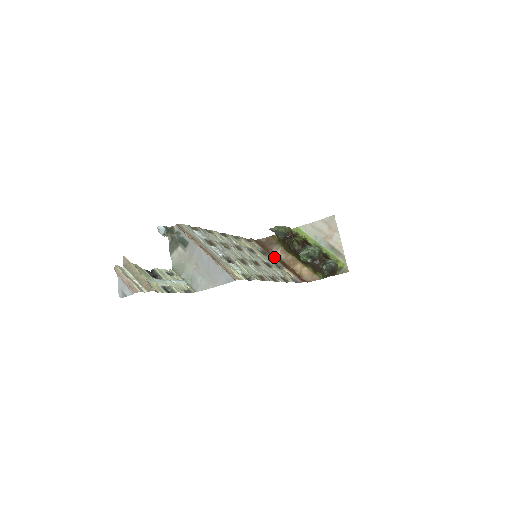
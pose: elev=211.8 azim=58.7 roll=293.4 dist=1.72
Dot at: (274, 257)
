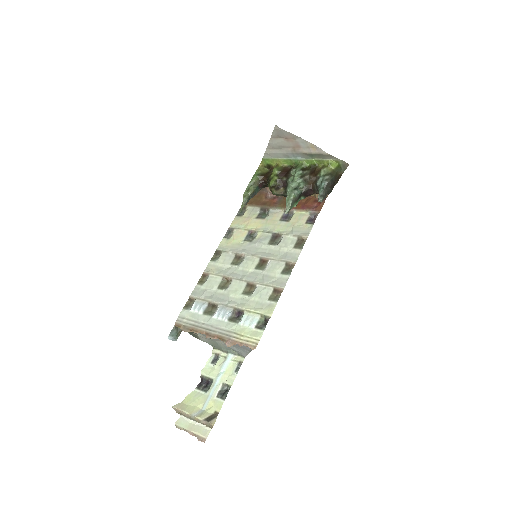
Dot at: (275, 205)
